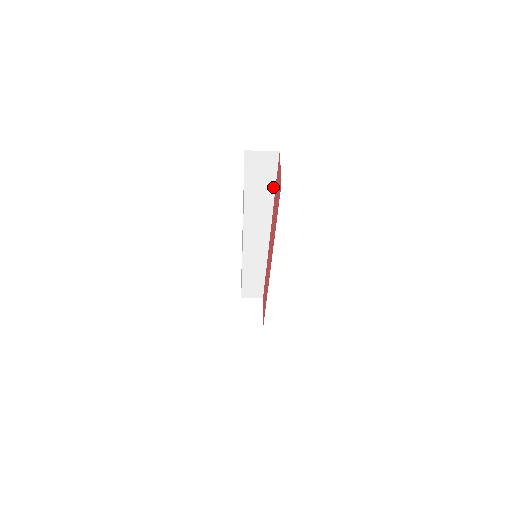
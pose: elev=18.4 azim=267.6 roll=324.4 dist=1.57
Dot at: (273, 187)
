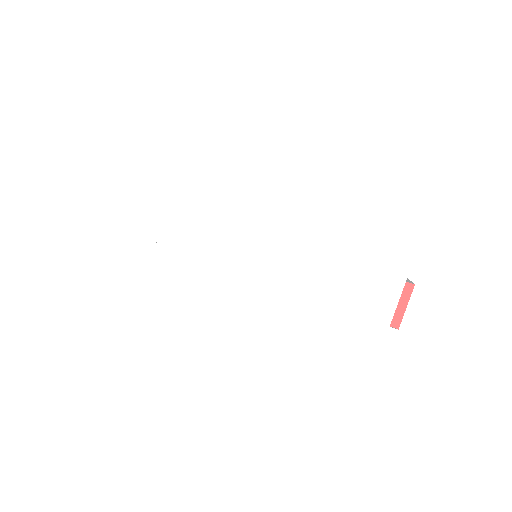
Dot at: occluded
